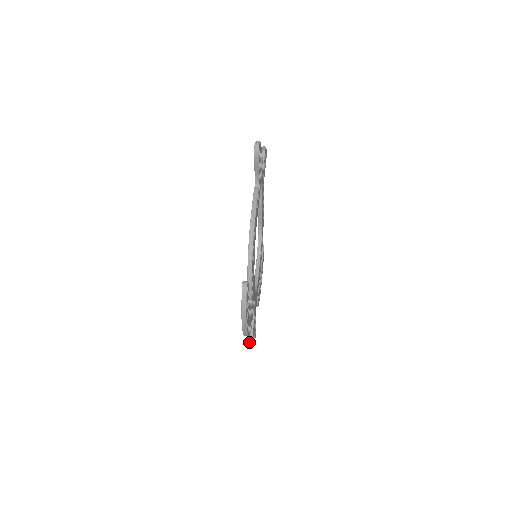
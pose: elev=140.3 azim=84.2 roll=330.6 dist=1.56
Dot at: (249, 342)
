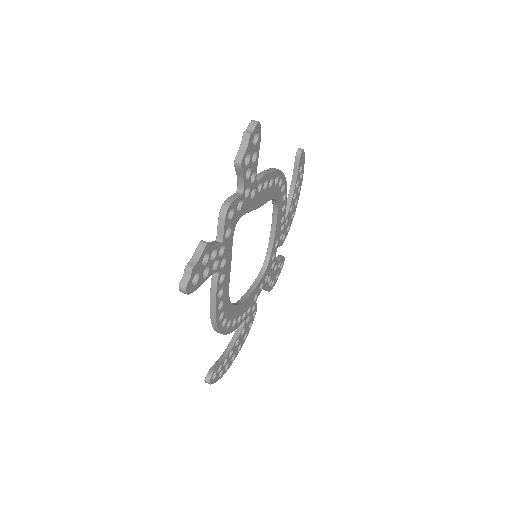
Dot at: occluded
